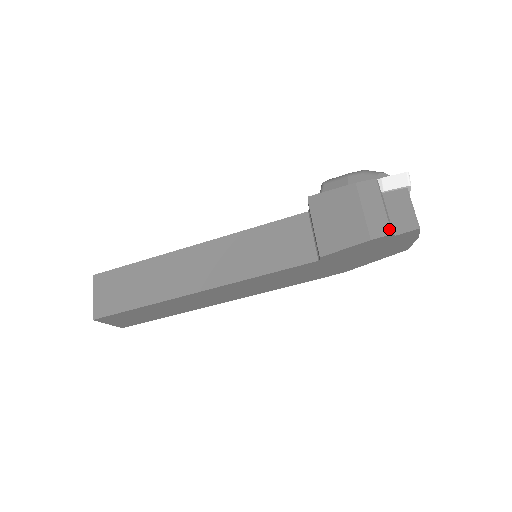
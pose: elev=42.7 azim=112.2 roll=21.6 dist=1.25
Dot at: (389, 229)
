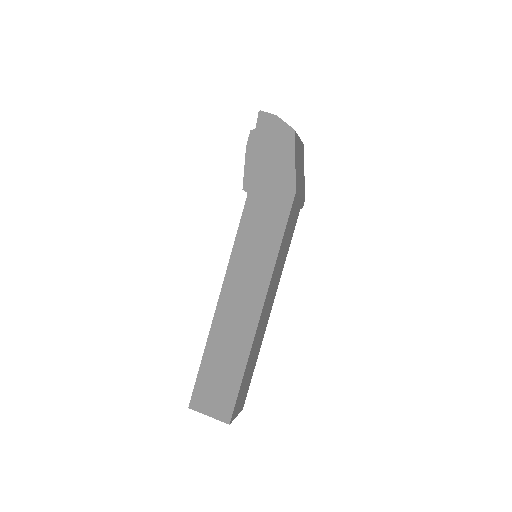
Dot at: (251, 132)
